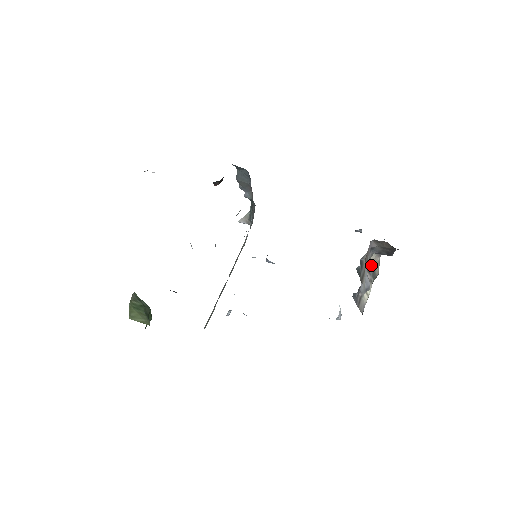
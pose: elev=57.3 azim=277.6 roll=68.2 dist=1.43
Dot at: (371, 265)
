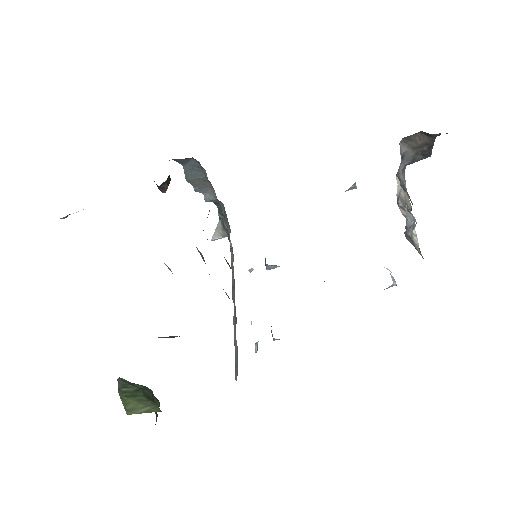
Dot at: (400, 197)
